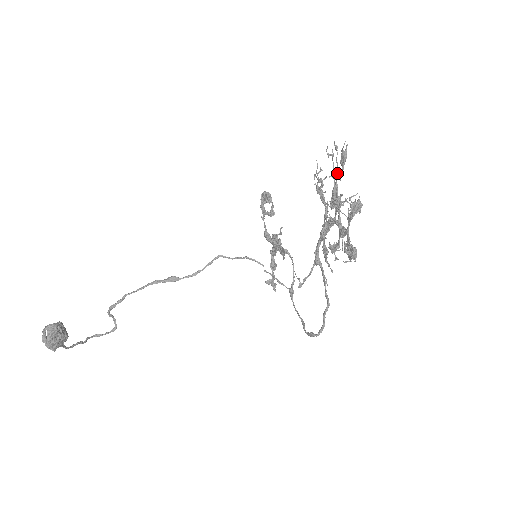
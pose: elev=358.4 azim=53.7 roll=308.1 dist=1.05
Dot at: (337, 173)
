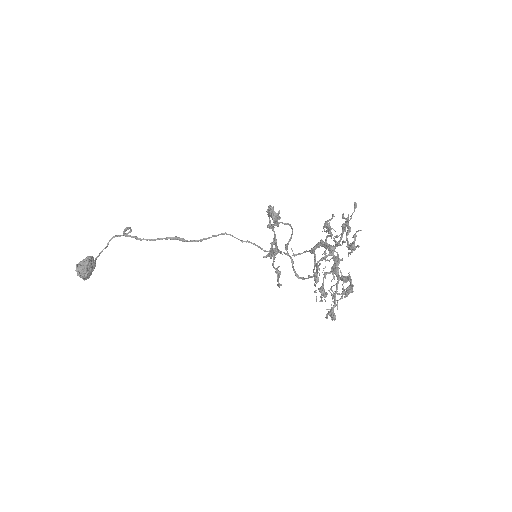
Dot at: (341, 260)
